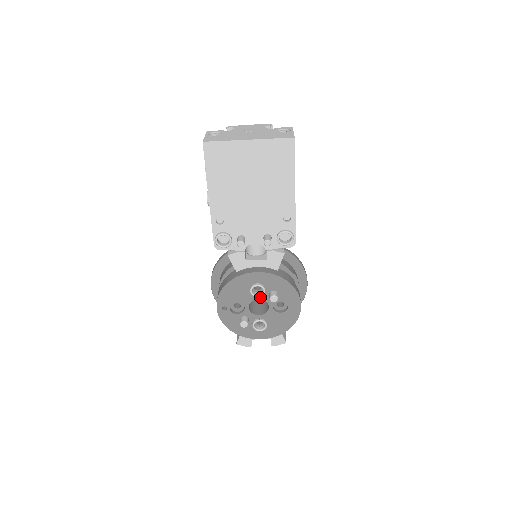
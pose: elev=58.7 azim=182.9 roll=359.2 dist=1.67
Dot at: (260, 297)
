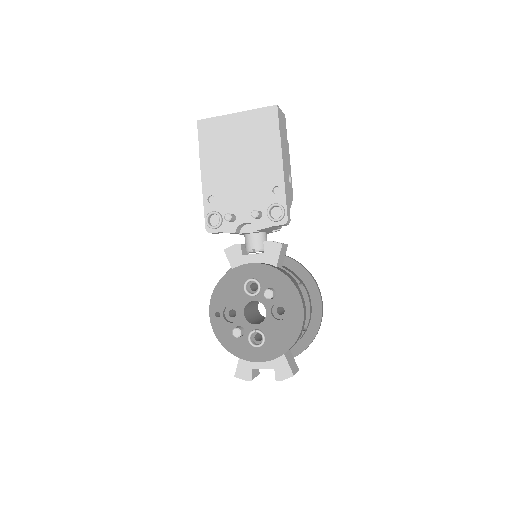
Dot at: (256, 298)
